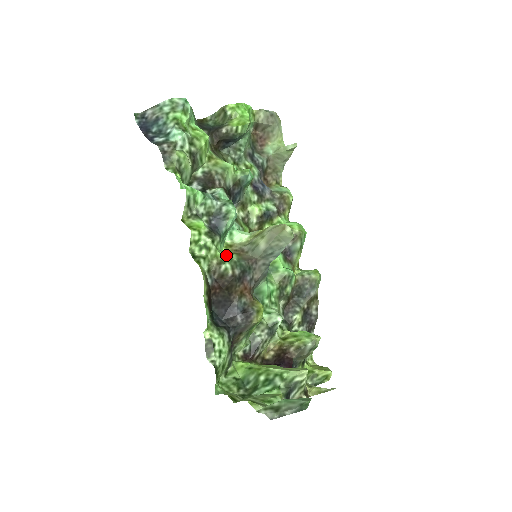
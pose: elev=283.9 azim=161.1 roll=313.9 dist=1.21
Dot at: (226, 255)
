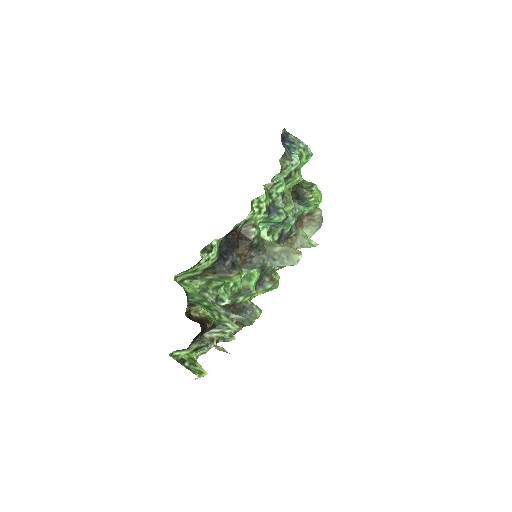
Dot at: occluded
